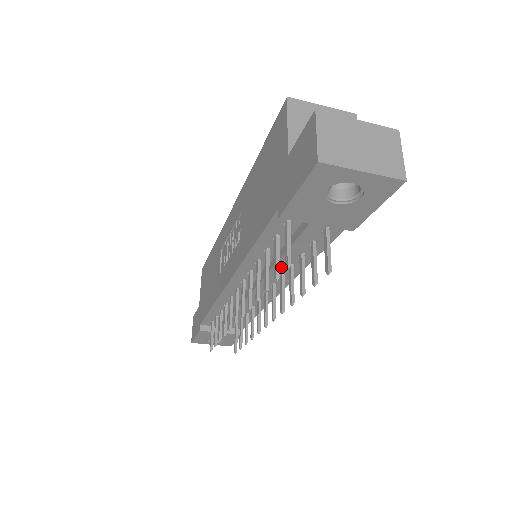
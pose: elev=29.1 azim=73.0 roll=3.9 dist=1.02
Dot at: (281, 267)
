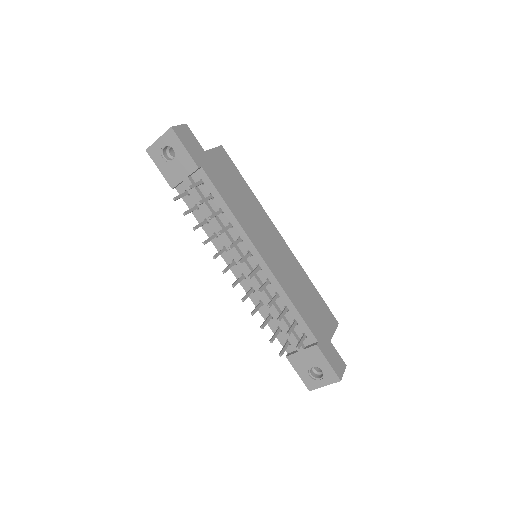
Dot at: (217, 225)
